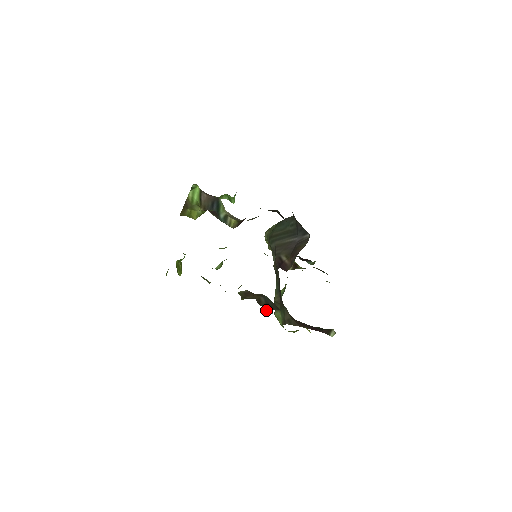
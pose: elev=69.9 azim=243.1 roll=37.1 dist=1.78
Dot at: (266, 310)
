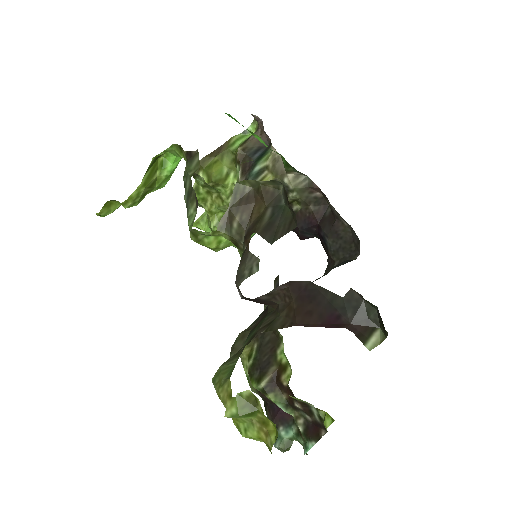
Dot at: (247, 263)
